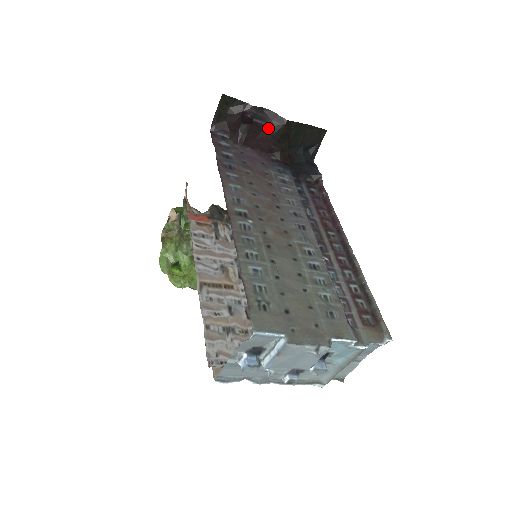
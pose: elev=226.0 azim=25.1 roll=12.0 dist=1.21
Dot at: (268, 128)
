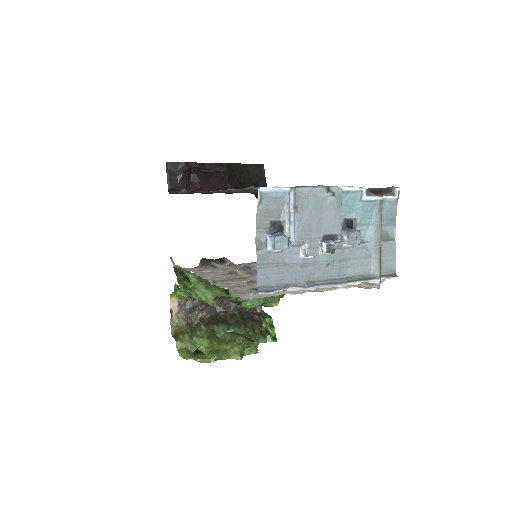
Dot at: (214, 173)
